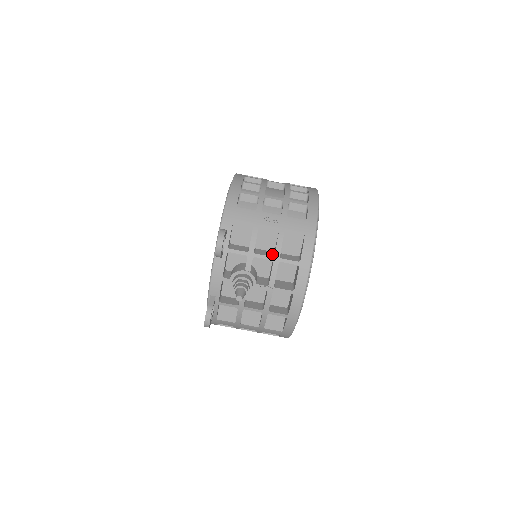
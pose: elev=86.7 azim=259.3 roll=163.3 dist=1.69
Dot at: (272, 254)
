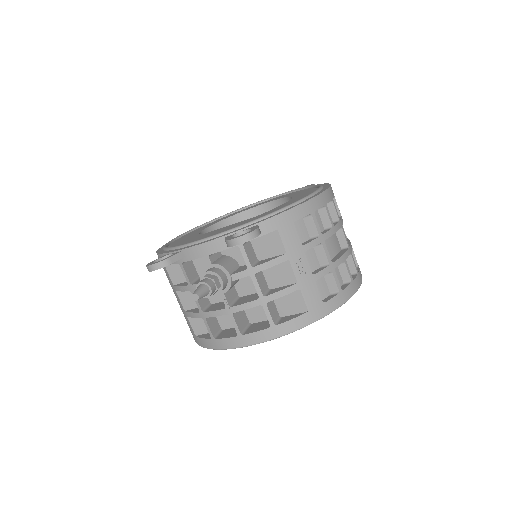
Dot at: (266, 291)
